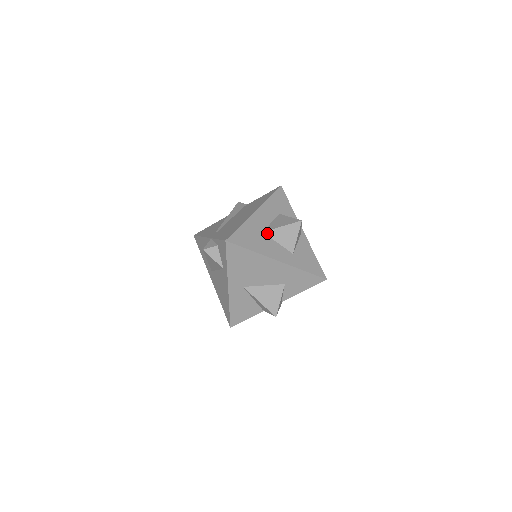
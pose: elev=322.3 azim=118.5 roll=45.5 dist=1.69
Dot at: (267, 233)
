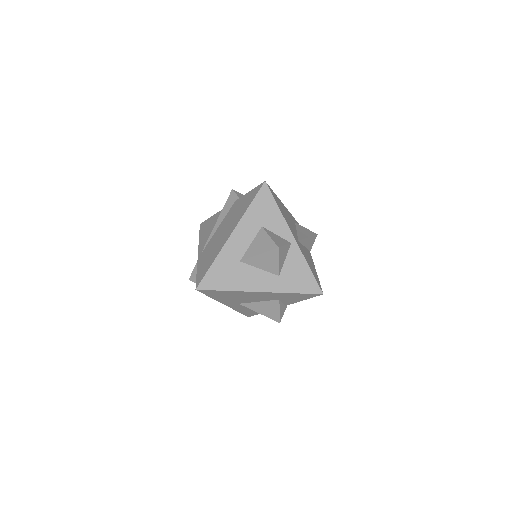
Dot at: (245, 262)
